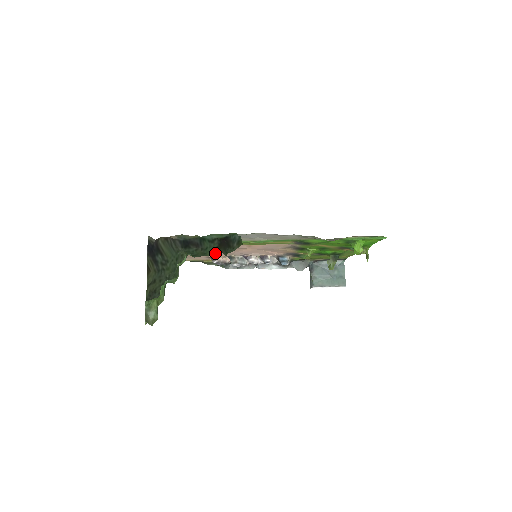
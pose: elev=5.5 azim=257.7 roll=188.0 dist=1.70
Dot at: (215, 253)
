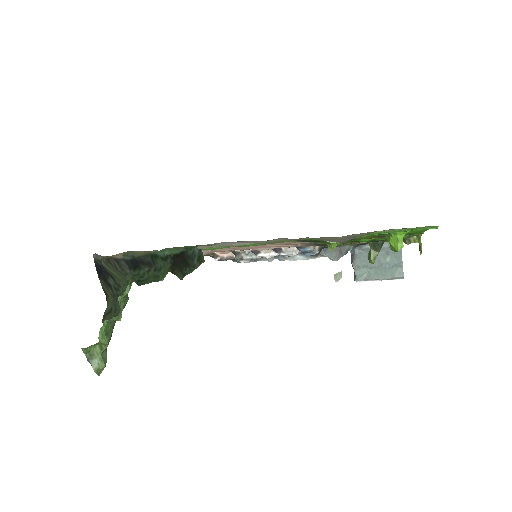
Dot at: (210, 251)
